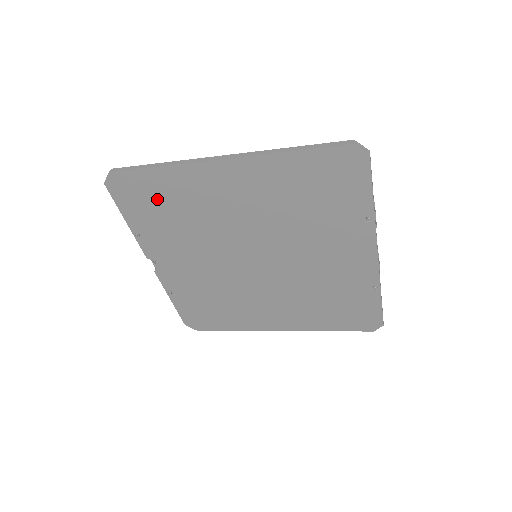
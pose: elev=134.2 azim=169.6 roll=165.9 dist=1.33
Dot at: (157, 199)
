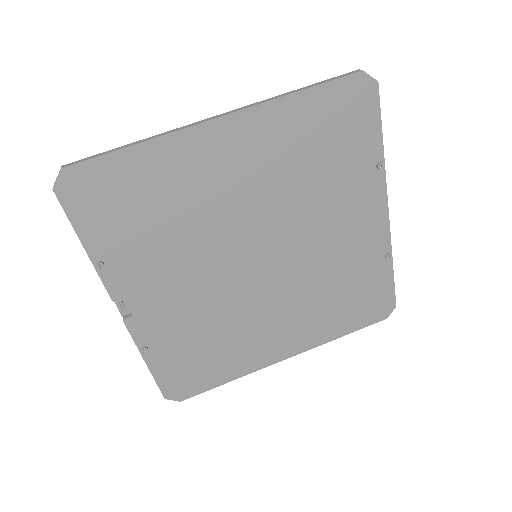
Dot at: (132, 197)
